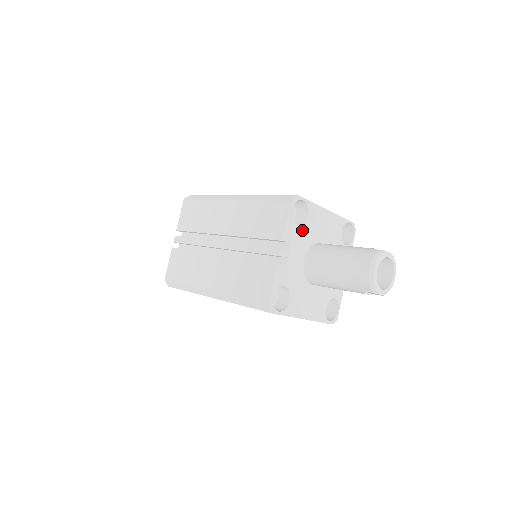
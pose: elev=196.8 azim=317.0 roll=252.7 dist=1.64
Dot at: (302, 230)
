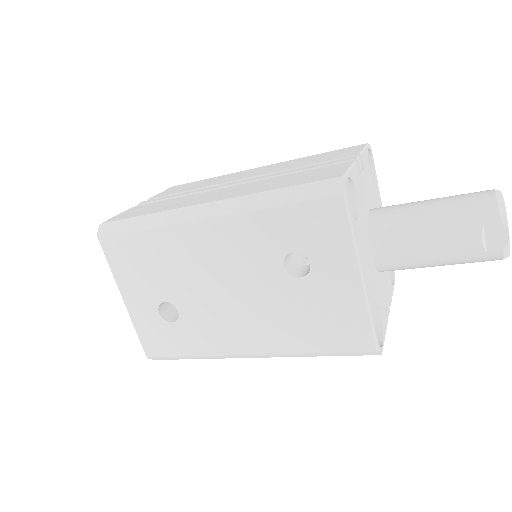
Dot at: (370, 181)
